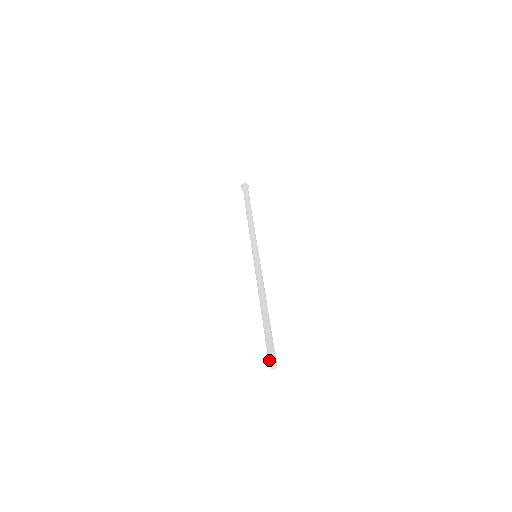
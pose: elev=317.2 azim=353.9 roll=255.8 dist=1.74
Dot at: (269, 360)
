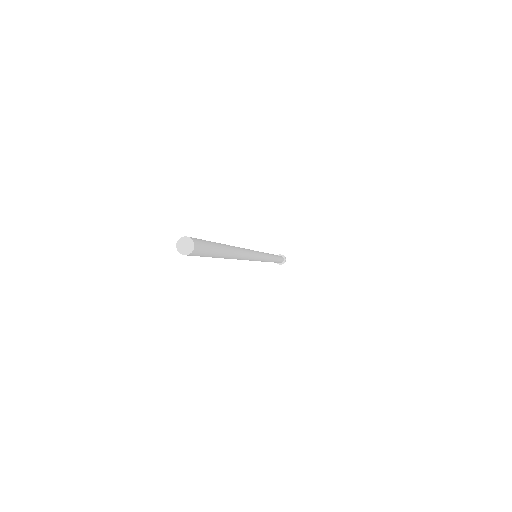
Dot at: occluded
